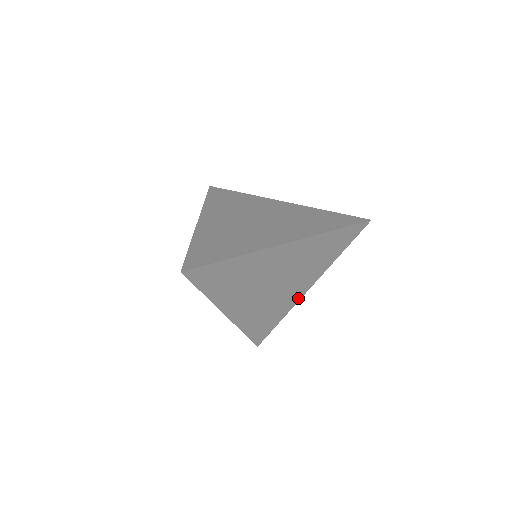
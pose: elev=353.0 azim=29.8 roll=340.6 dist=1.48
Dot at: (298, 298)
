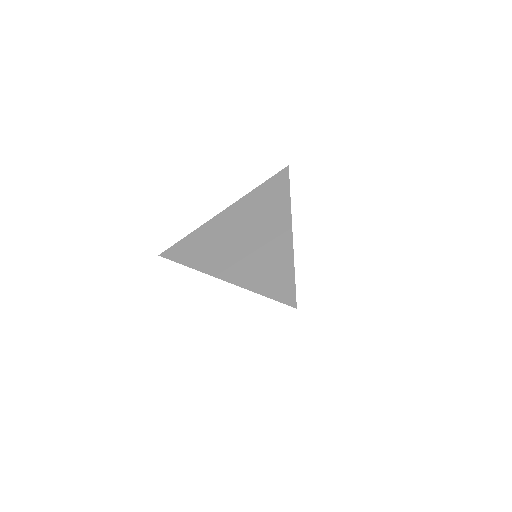
Dot at: (289, 242)
